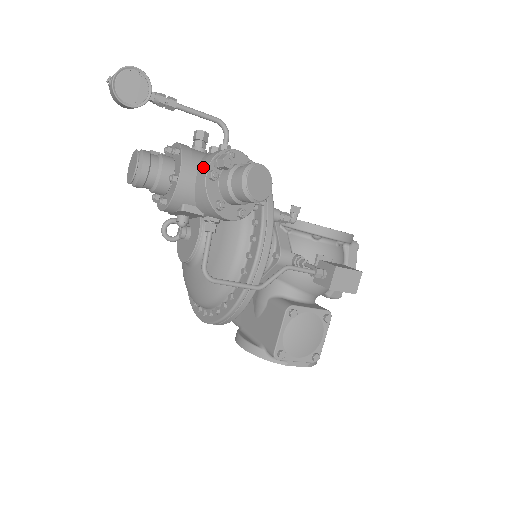
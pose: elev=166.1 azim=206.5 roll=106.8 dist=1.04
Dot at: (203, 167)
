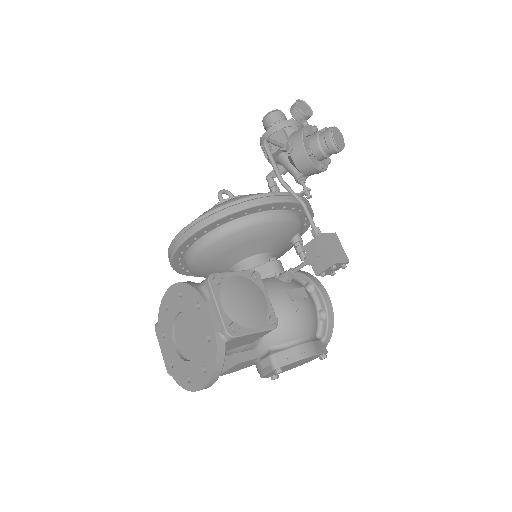
Dot at: occluded
